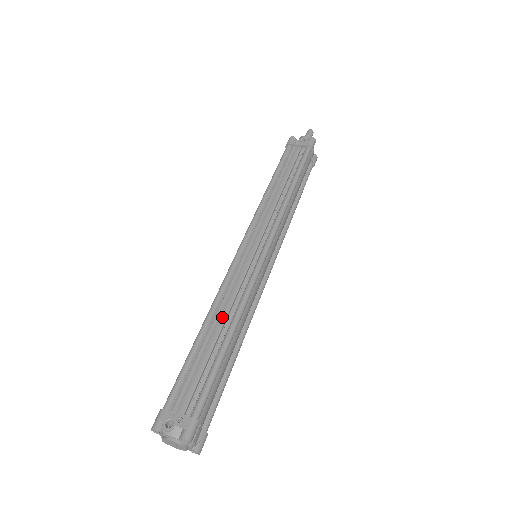
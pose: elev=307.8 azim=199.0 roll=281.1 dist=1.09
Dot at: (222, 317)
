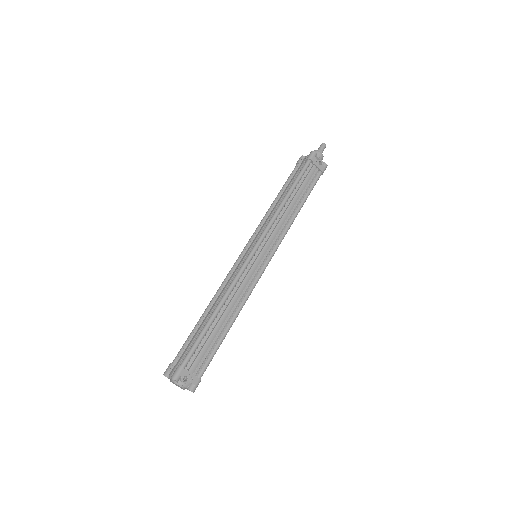
Dot at: (229, 308)
